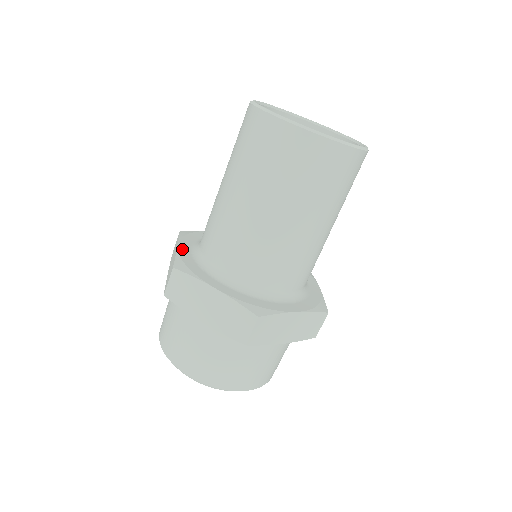
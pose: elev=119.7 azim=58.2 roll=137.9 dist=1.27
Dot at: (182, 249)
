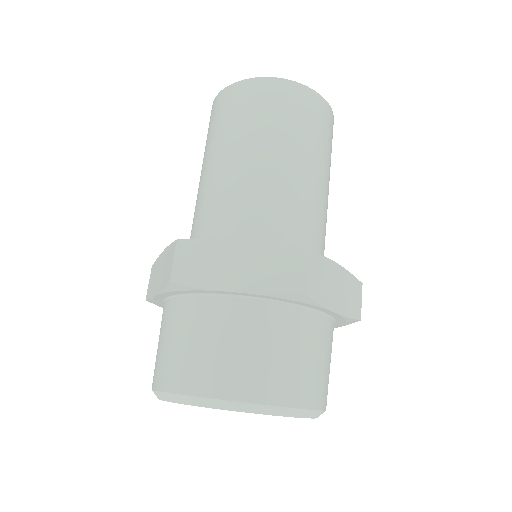
Dot at: occluded
